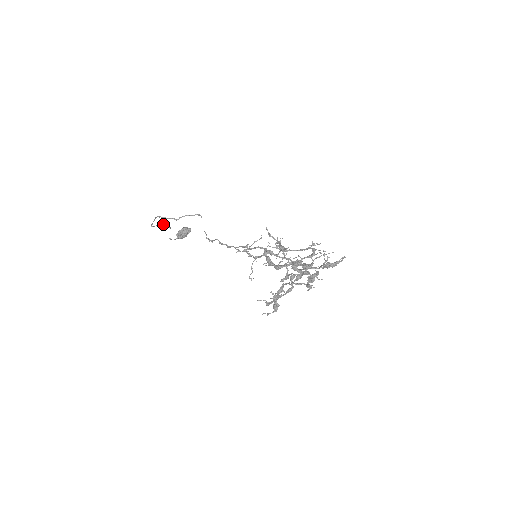
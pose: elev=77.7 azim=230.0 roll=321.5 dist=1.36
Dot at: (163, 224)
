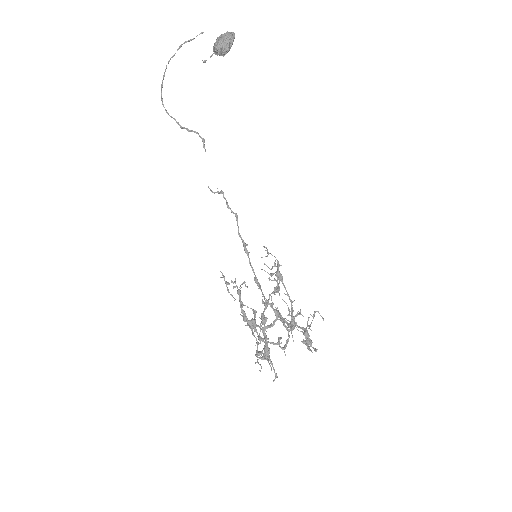
Dot at: occluded
